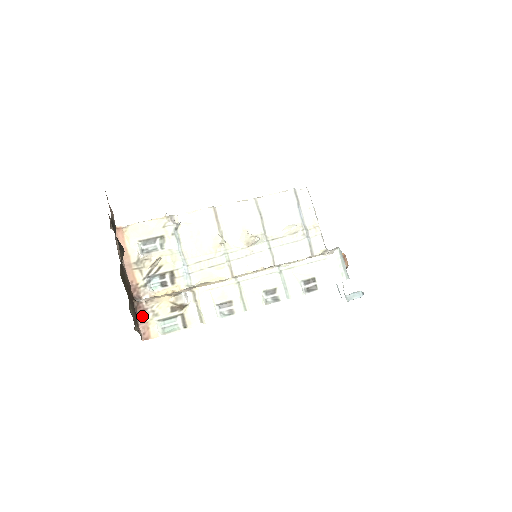
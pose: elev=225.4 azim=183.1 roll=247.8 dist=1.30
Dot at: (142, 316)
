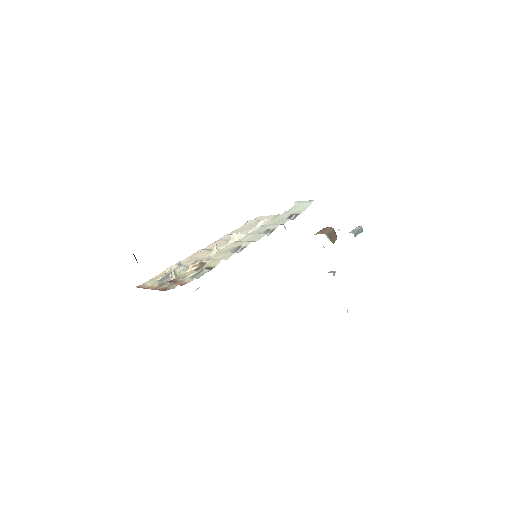
Dot at: (174, 282)
